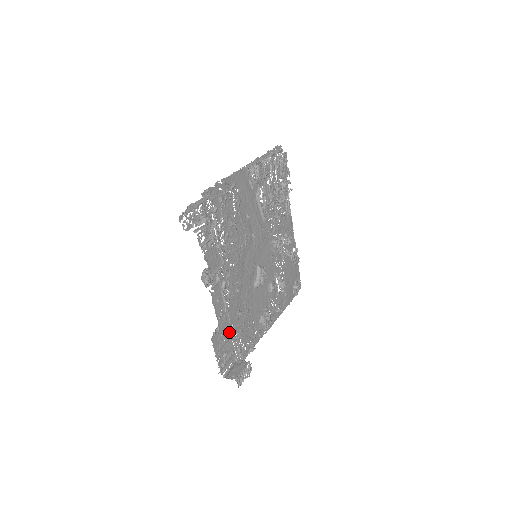
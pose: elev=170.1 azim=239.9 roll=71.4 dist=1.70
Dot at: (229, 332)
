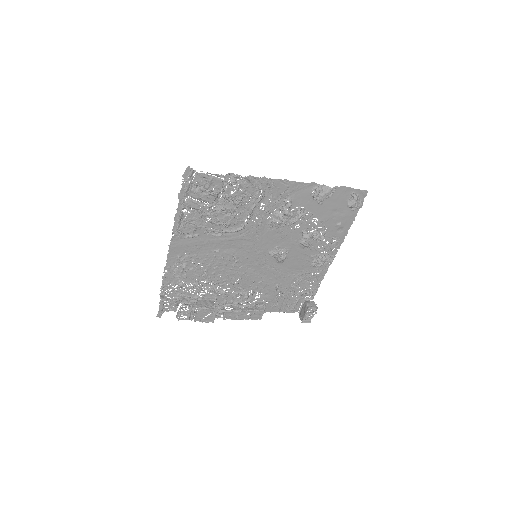
Dot at: (280, 297)
